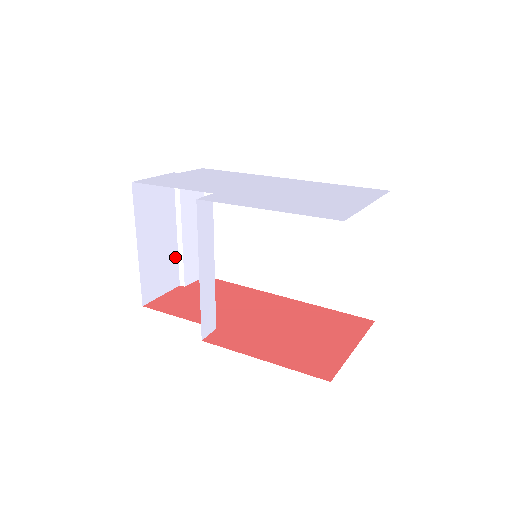
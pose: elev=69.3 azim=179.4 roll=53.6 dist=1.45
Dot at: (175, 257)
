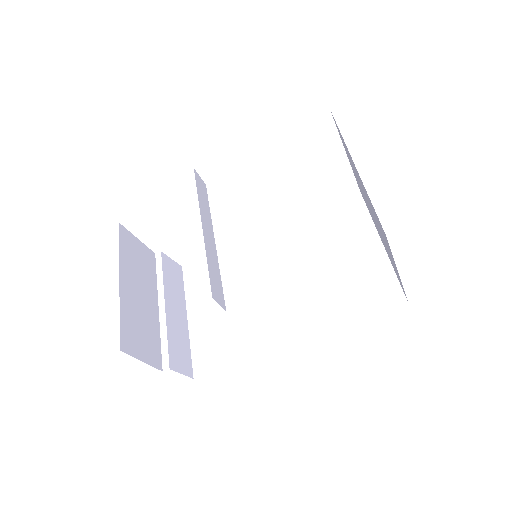
Dot at: (157, 333)
